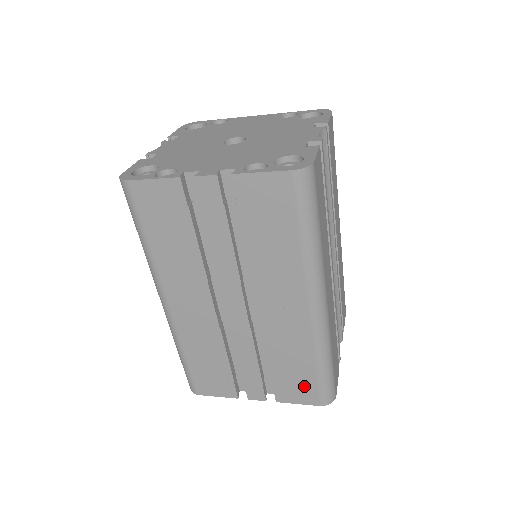
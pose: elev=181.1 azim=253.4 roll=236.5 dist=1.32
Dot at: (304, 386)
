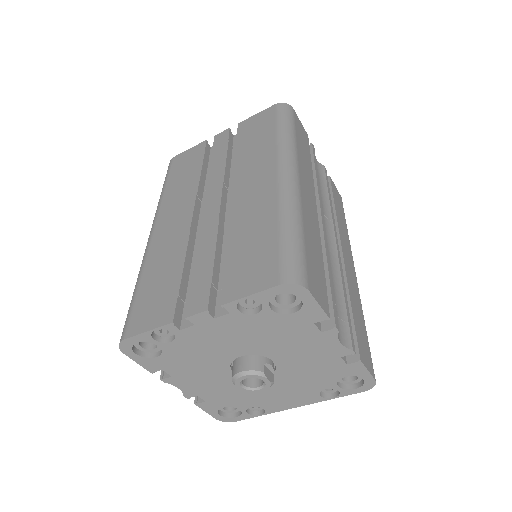
Dot at: (261, 262)
